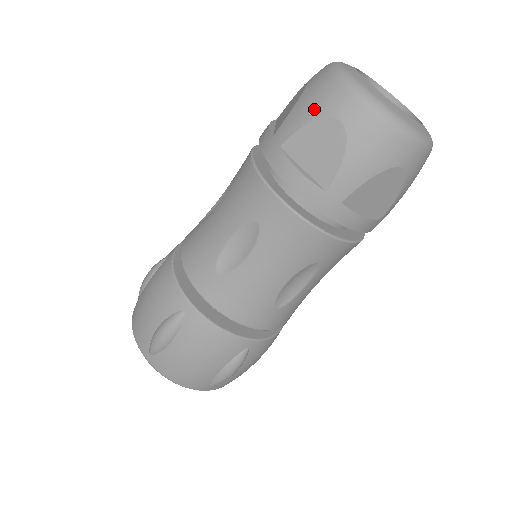
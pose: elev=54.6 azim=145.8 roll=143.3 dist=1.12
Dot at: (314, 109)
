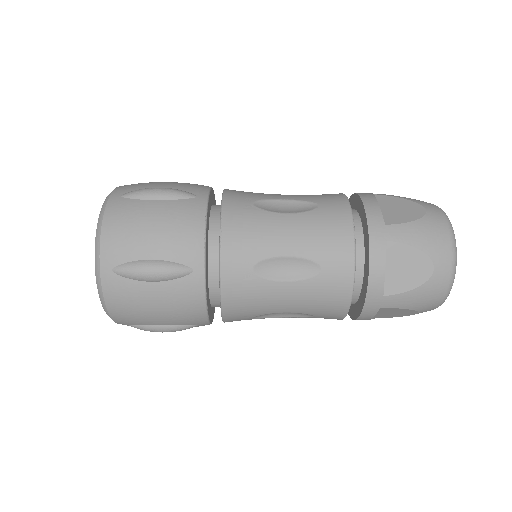
Dot at: (427, 243)
